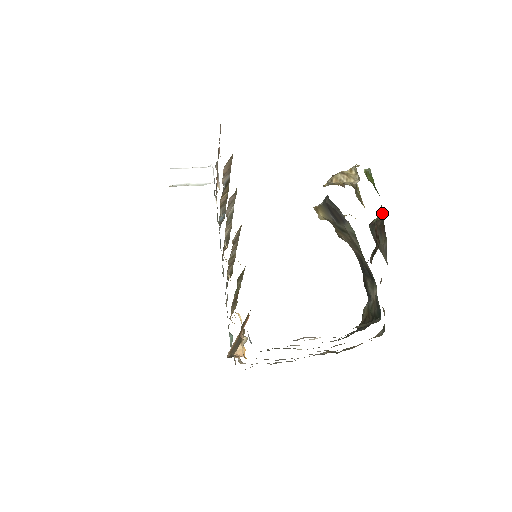
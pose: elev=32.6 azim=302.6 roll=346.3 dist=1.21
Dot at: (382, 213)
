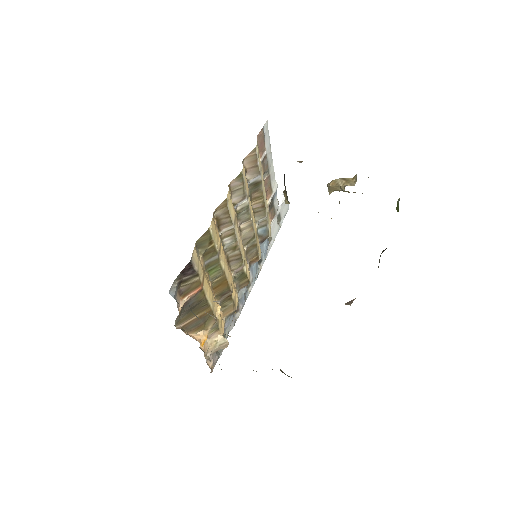
Dot at: occluded
